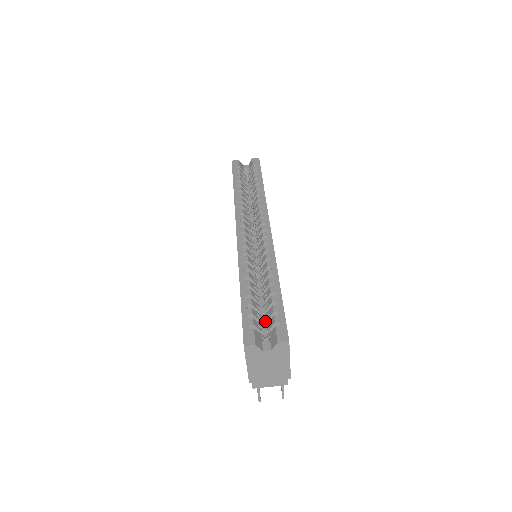
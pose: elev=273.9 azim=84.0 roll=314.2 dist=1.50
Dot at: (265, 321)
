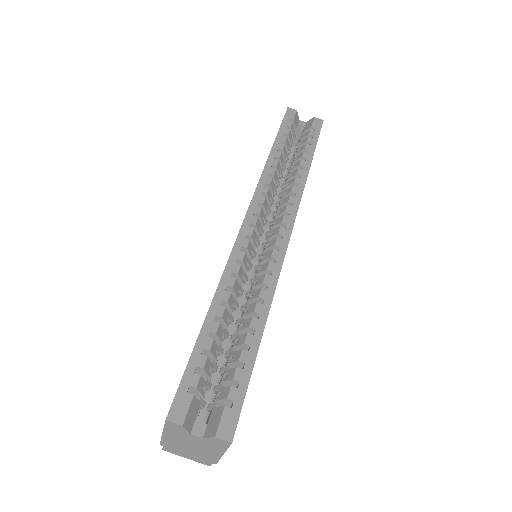
Dot at: occluded
